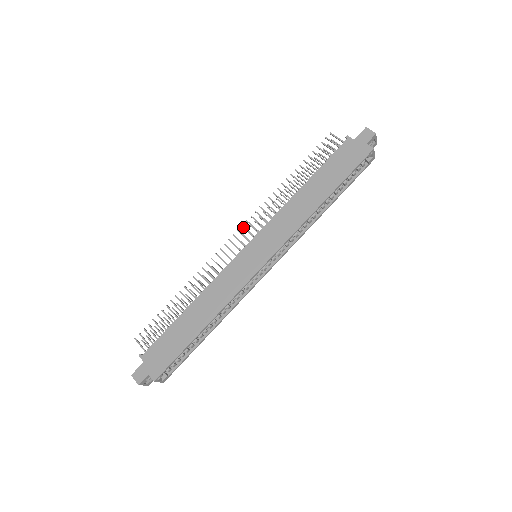
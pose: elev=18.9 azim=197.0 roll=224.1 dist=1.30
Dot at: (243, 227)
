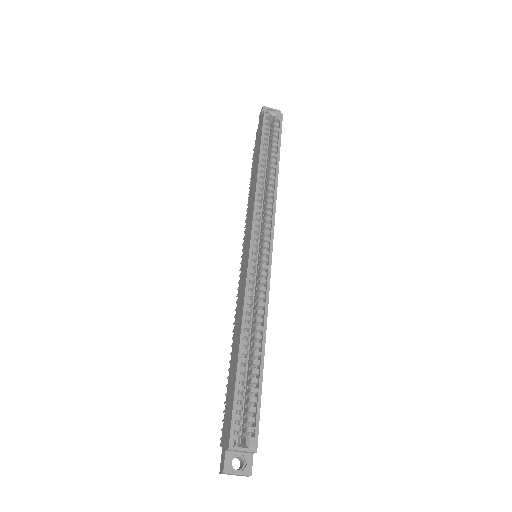
Dot at: (241, 257)
